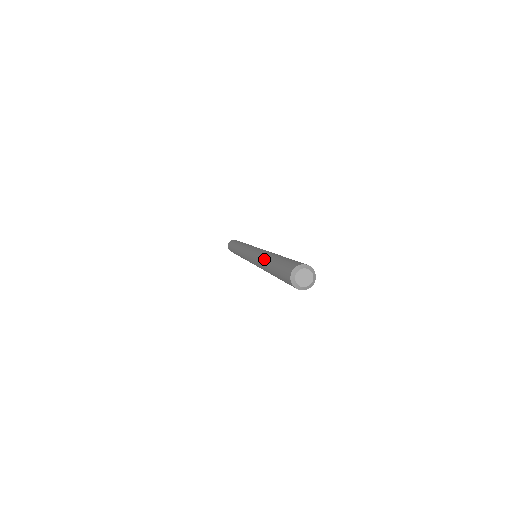
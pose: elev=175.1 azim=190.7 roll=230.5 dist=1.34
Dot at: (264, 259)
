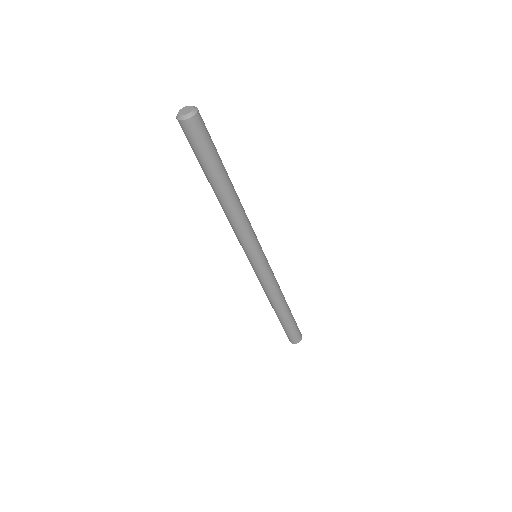
Dot at: occluded
